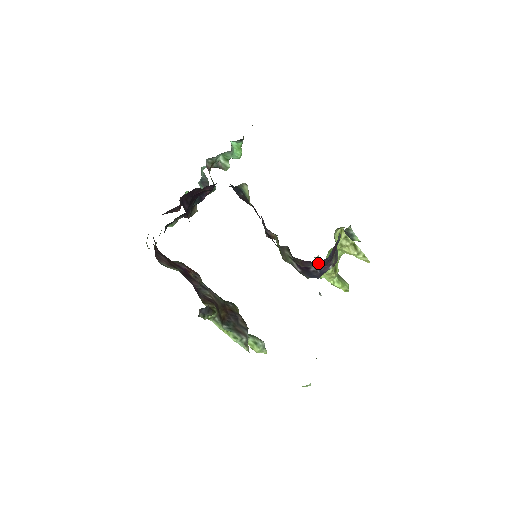
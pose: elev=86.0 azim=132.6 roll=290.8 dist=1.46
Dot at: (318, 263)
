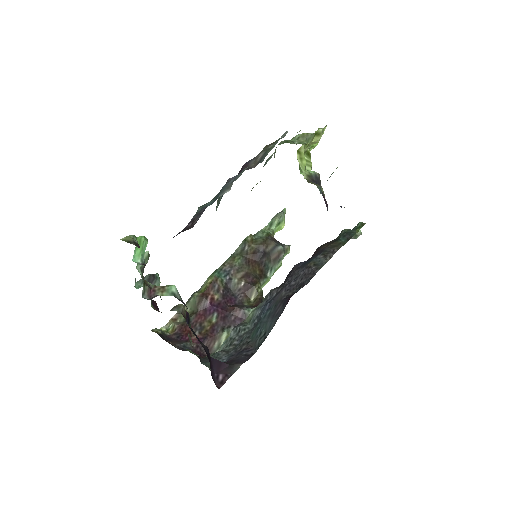
Dot at: occluded
